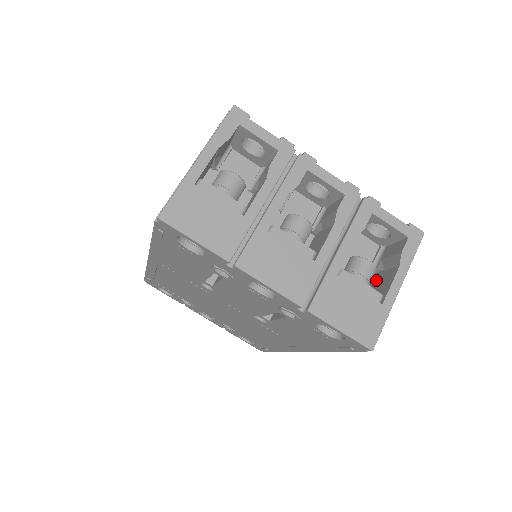
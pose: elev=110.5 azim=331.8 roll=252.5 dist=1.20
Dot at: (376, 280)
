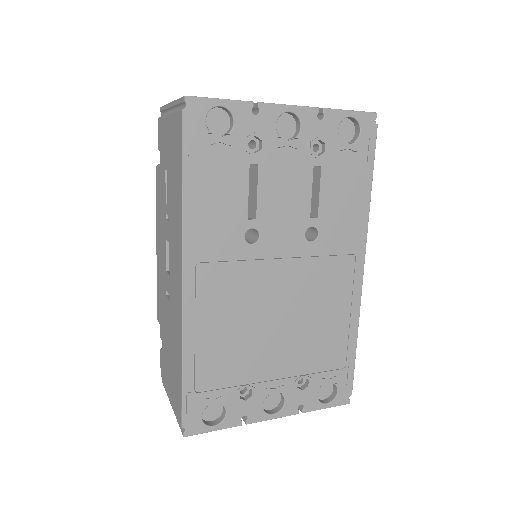
Dot at: occluded
